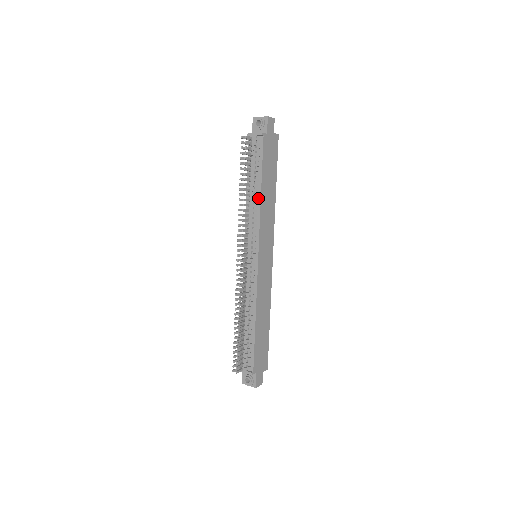
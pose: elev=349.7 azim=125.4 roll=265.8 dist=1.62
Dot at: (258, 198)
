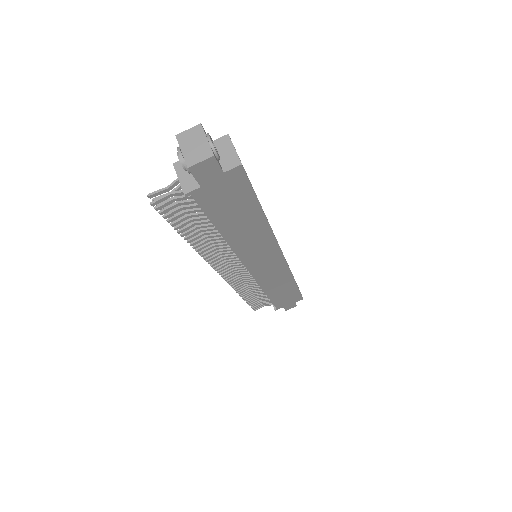
Dot at: occluded
